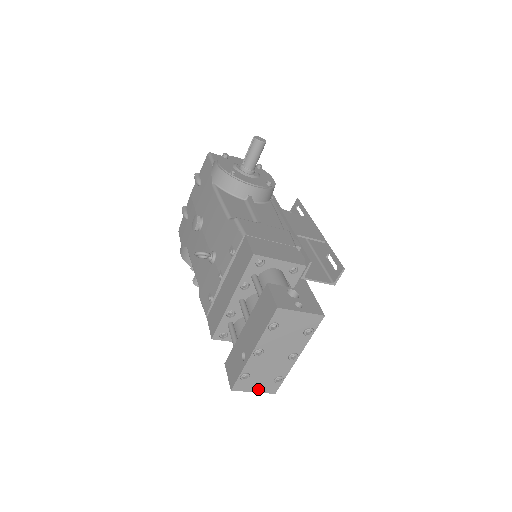
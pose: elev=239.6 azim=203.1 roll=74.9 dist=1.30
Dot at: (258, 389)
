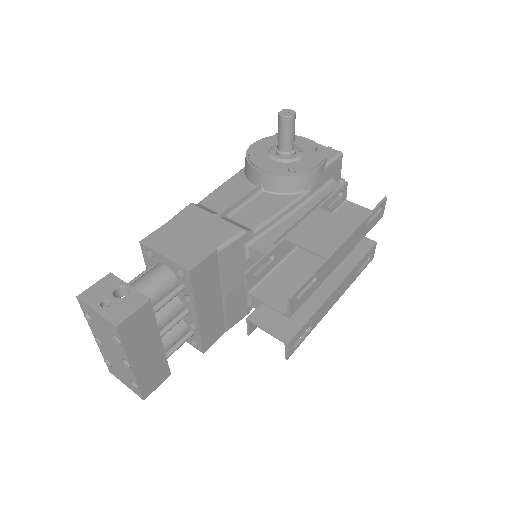
Dot at: (127, 384)
